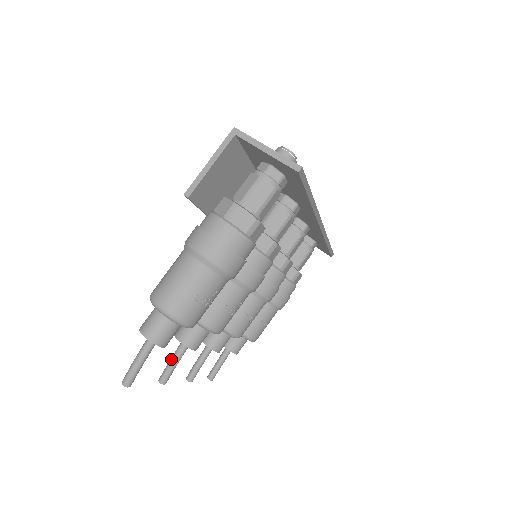
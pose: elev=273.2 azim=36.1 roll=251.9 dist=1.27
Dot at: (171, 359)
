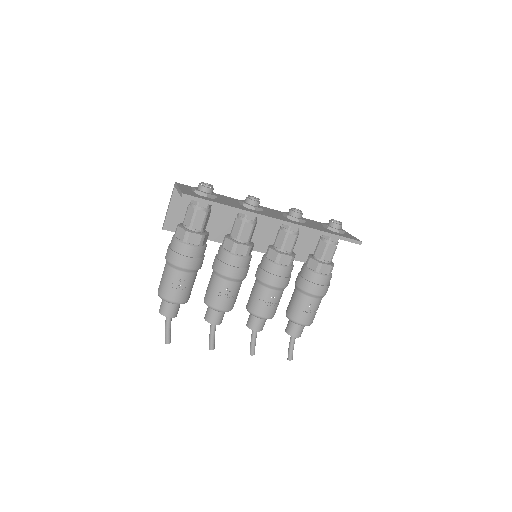
Dot at: (210, 332)
